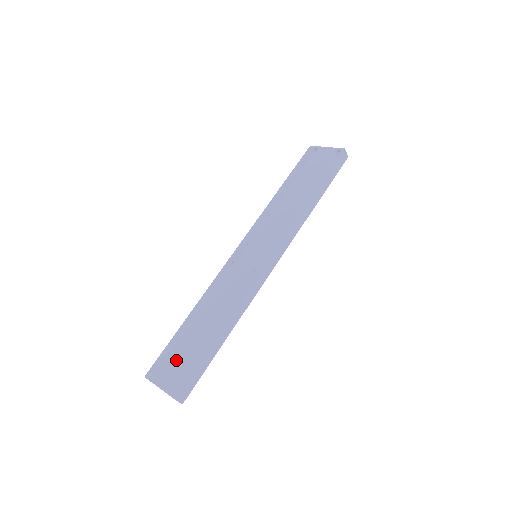
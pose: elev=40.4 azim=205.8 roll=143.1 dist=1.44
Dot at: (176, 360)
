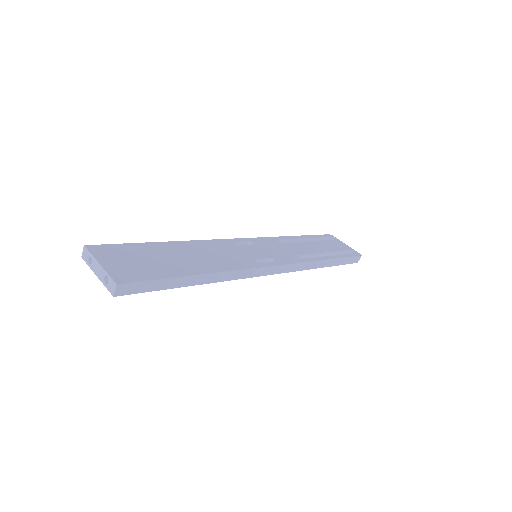
Dot at: (135, 258)
